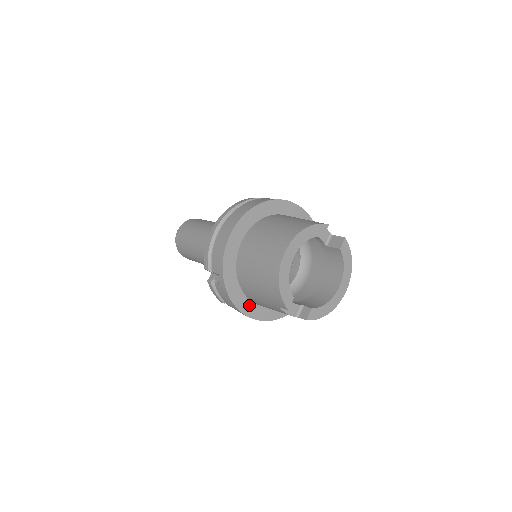
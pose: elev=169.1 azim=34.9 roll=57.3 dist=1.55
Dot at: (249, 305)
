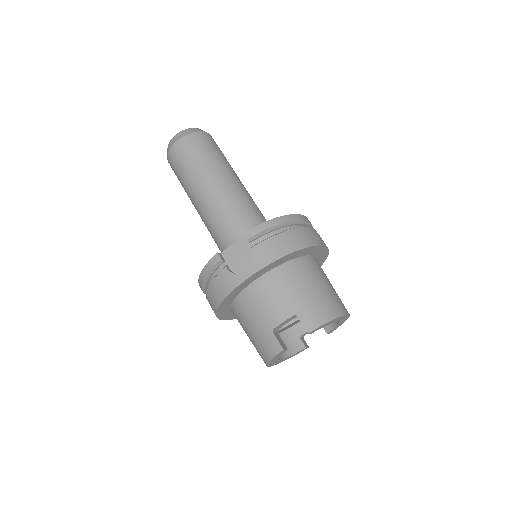
Dot at: occluded
